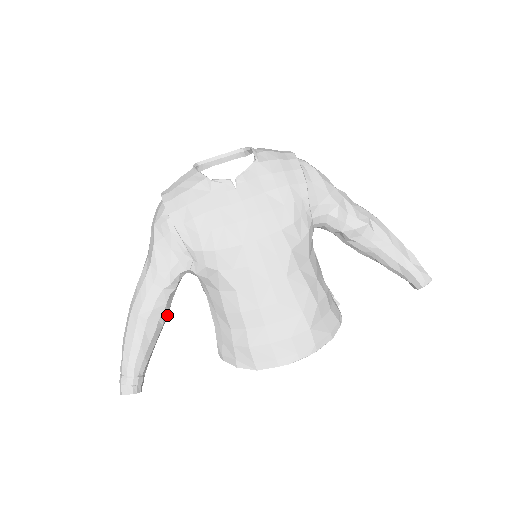
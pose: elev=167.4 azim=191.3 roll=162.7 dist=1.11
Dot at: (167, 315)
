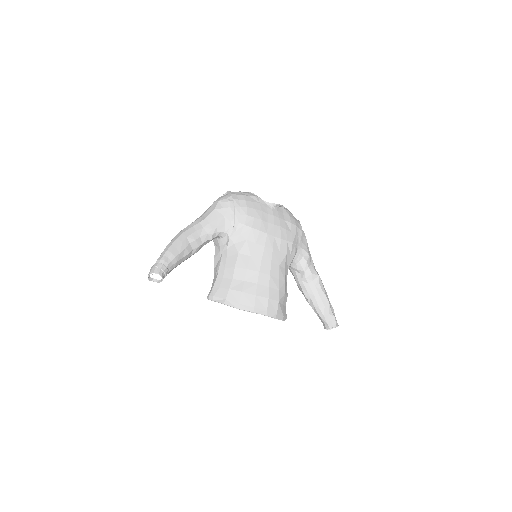
Dot at: (196, 252)
